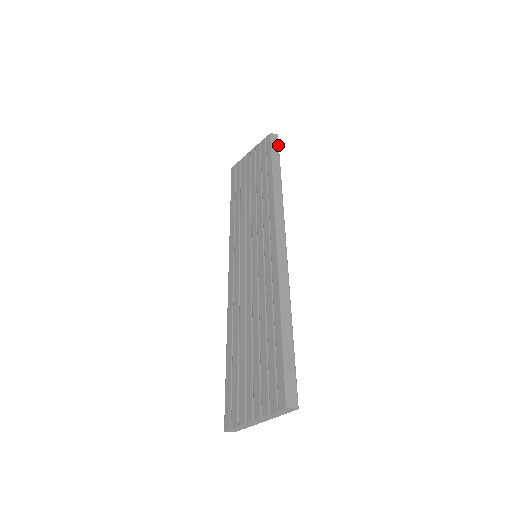
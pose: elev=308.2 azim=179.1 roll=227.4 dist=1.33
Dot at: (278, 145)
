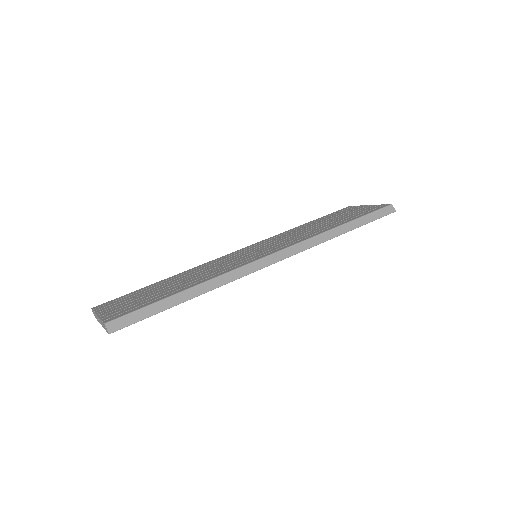
Dot at: (383, 216)
